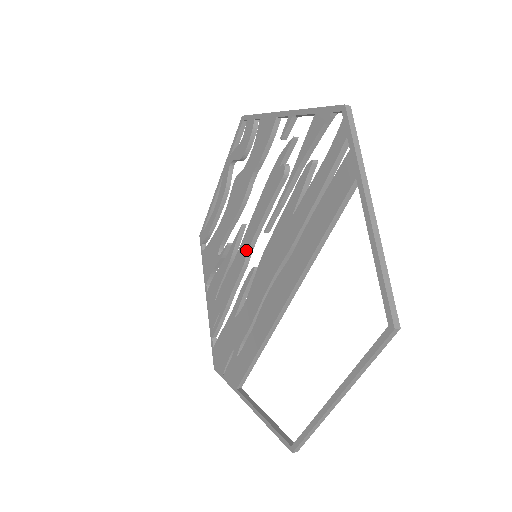
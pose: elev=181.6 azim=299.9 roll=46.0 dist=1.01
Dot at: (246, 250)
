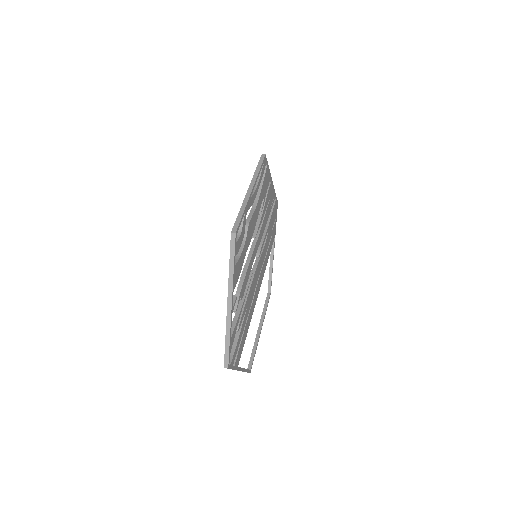
Dot at: occluded
